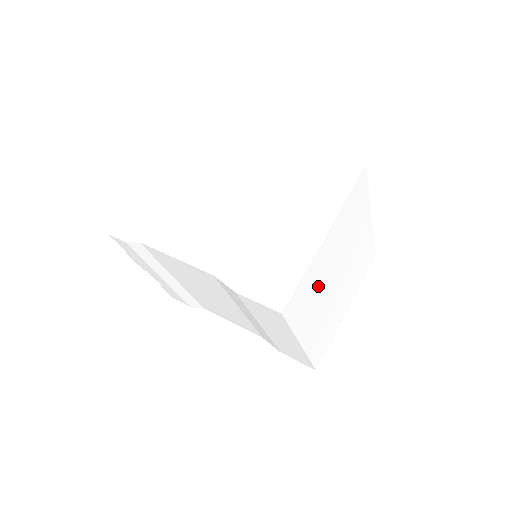
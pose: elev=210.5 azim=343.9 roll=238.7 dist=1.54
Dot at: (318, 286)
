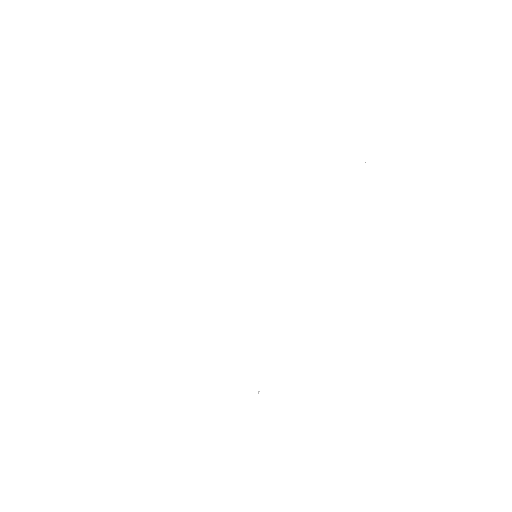
Dot at: (240, 172)
